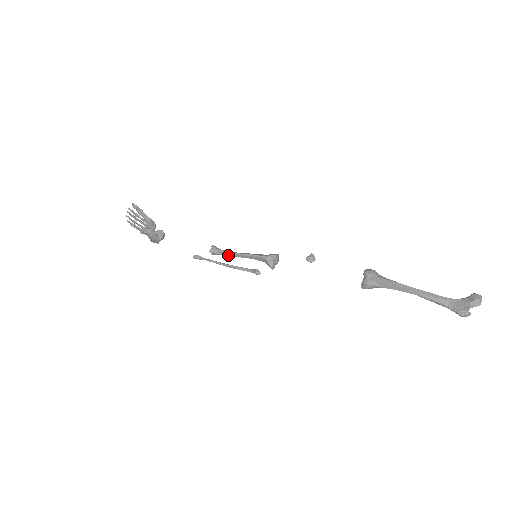
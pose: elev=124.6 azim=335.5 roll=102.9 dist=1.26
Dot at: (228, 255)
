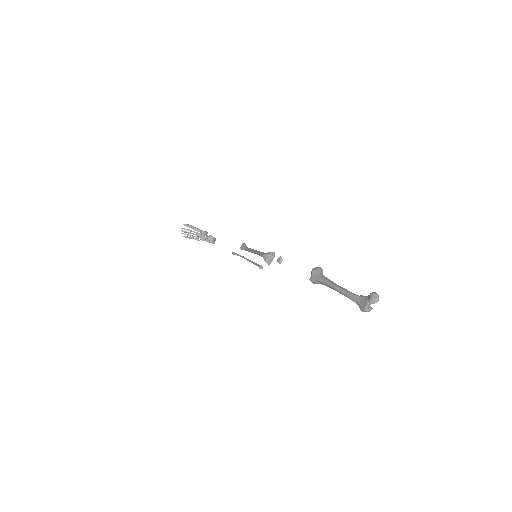
Dot at: occluded
